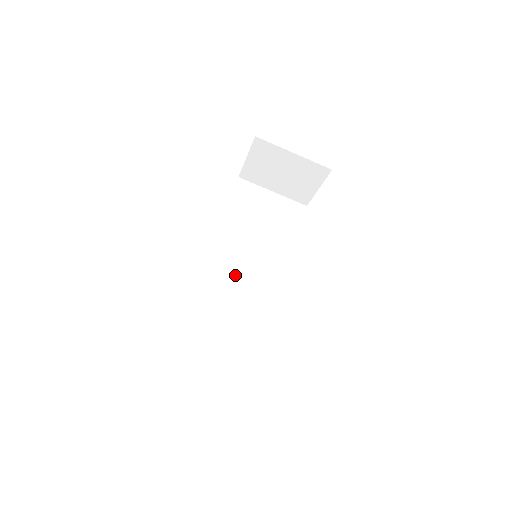
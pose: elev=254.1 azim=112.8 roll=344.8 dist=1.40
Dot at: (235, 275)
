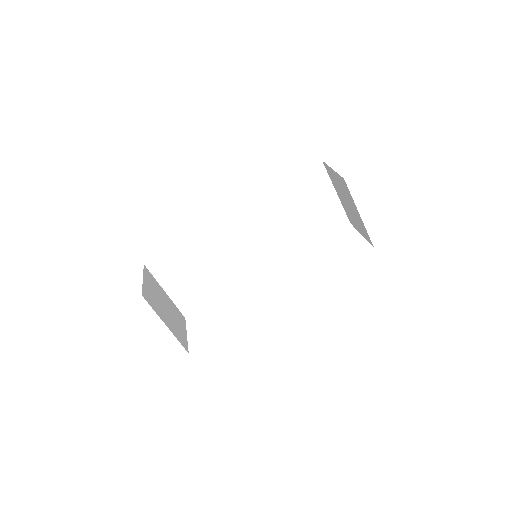
Dot at: (240, 240)
